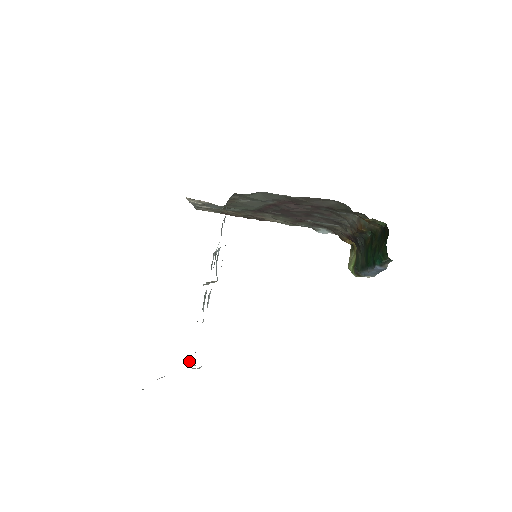
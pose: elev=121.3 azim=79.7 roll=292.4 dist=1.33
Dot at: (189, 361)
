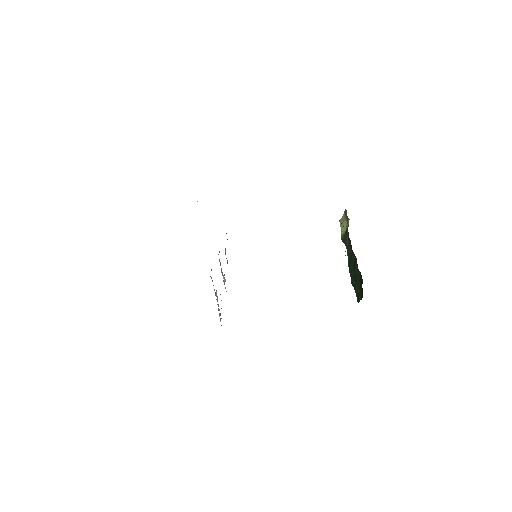
Dot at: occluded
